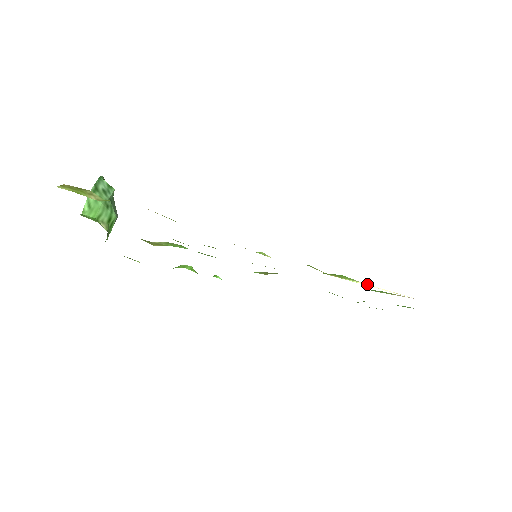
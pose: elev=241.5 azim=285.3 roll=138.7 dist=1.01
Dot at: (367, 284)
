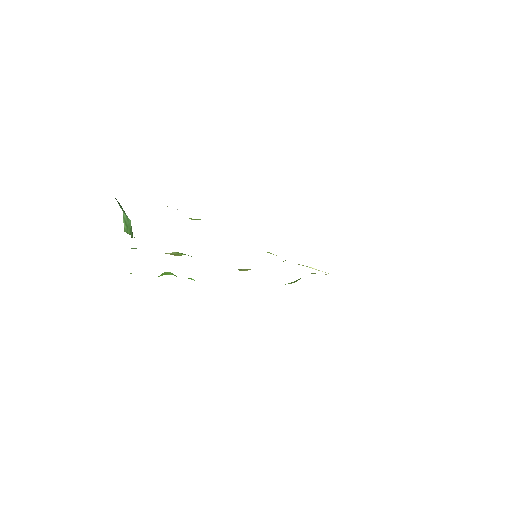
Dot at: (314, 268)
